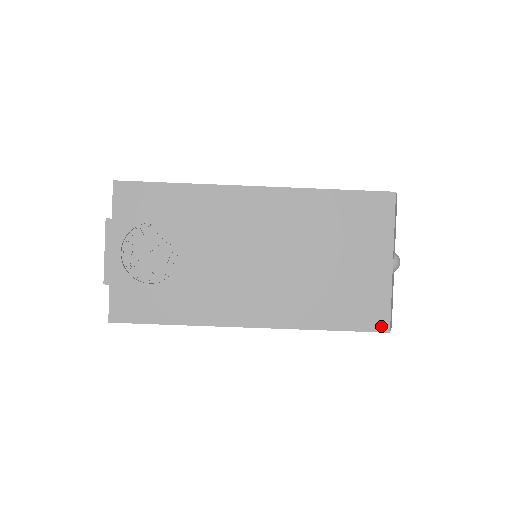
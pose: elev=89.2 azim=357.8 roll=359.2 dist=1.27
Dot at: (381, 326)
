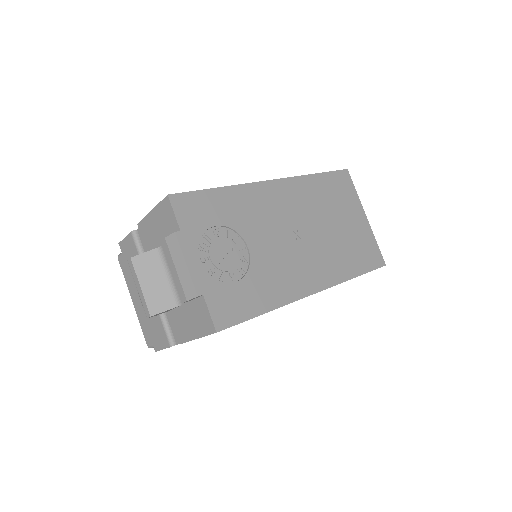
Dot at: (380, 262)
